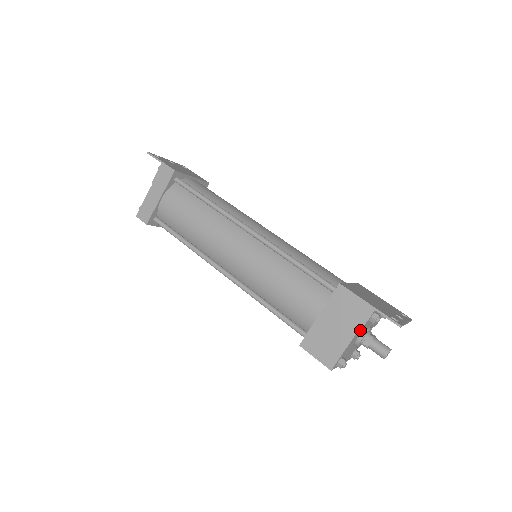
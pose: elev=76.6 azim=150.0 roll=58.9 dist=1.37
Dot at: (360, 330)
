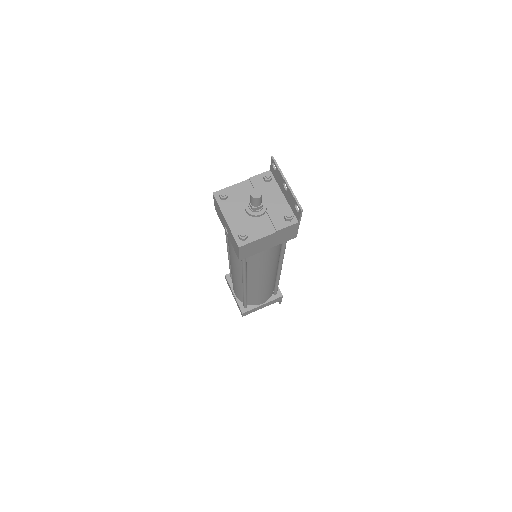
Dot at: (252, 177)
